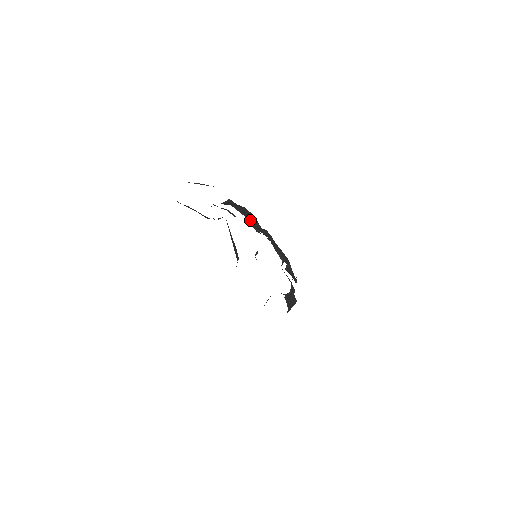
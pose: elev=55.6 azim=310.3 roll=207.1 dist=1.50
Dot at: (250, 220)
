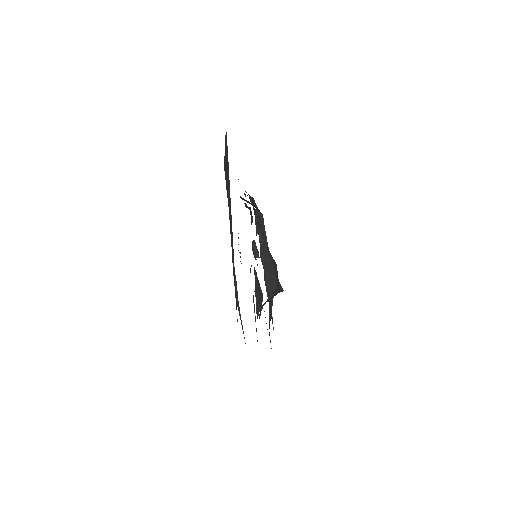
Dot at: (245, 204)
